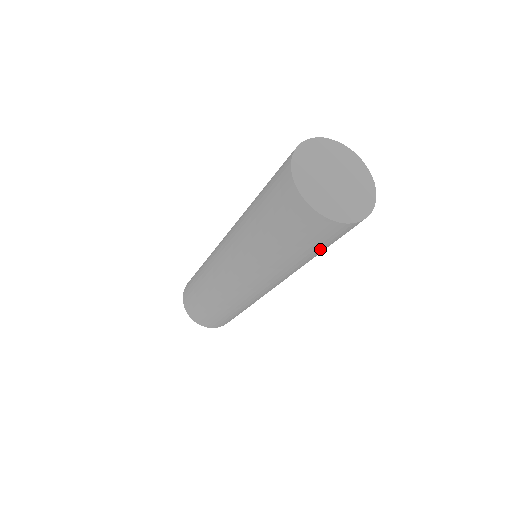
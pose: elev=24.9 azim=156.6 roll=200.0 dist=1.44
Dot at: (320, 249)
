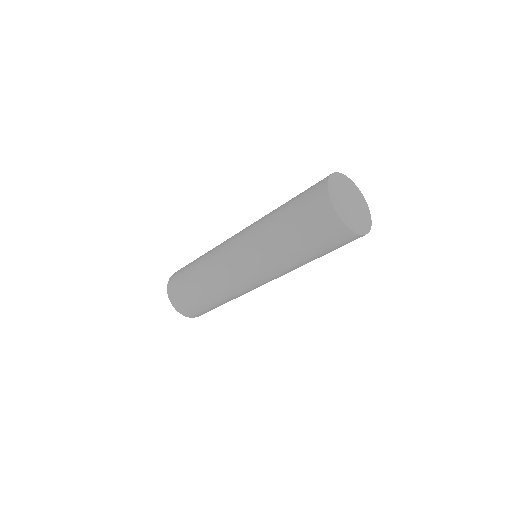
Dot at: occluded
